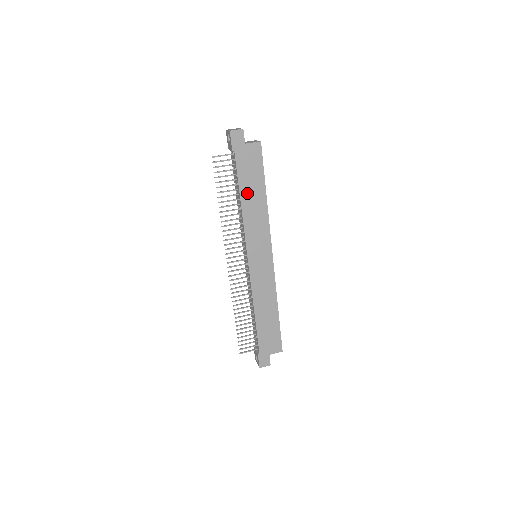
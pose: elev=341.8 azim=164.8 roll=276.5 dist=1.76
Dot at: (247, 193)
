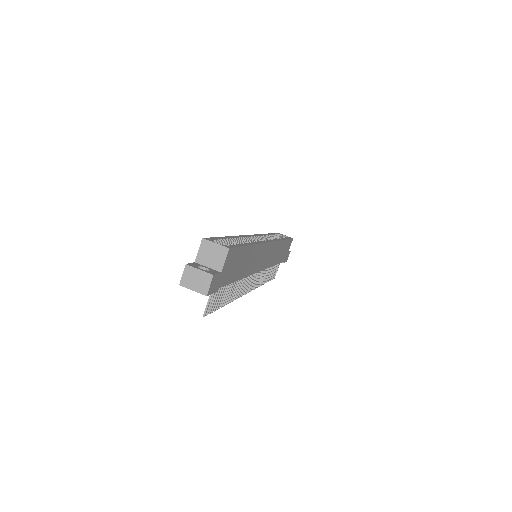
Dot at: (241, 271)
